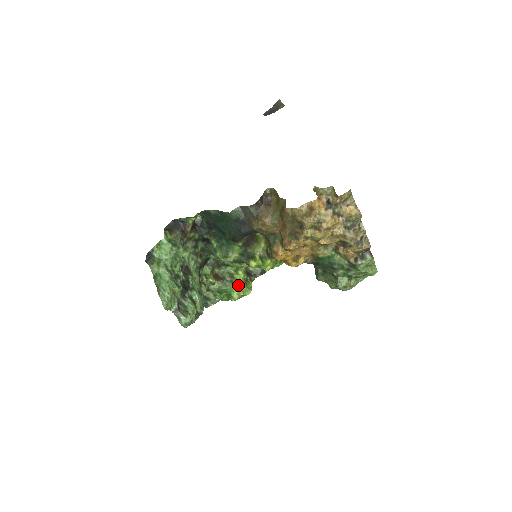
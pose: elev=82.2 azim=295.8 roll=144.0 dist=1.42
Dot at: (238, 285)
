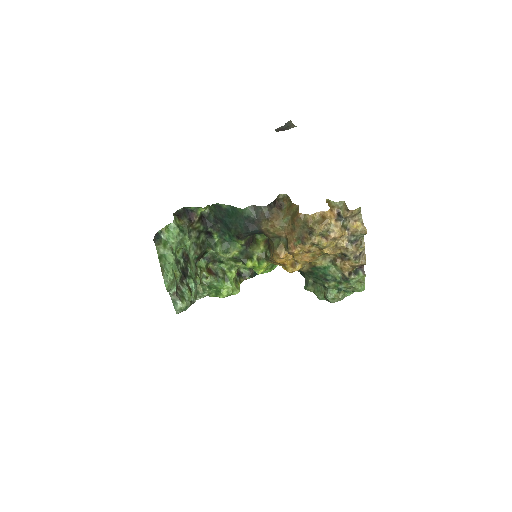
Dot at: (229, 283)
